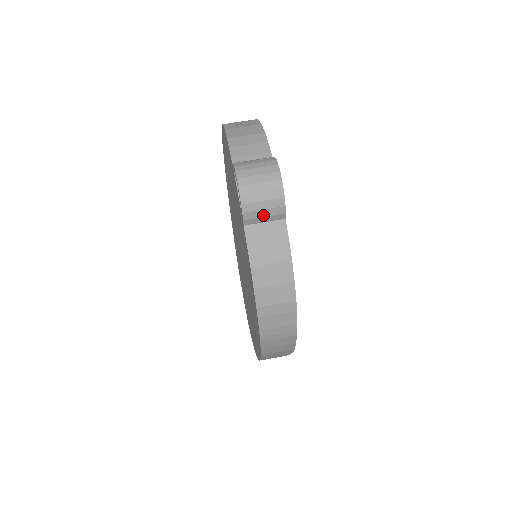
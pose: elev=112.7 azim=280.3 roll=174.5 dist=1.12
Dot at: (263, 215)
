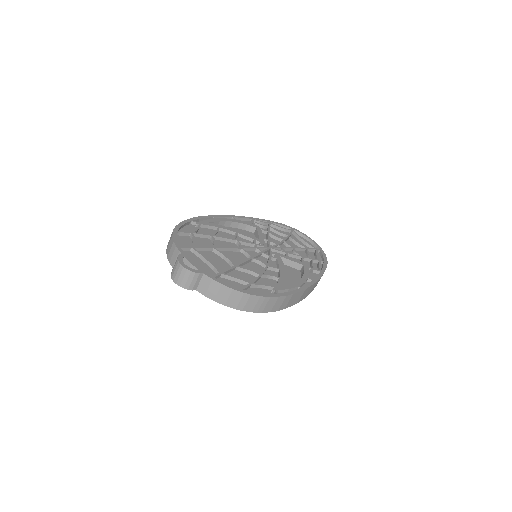
Dot at: (195, 282)
